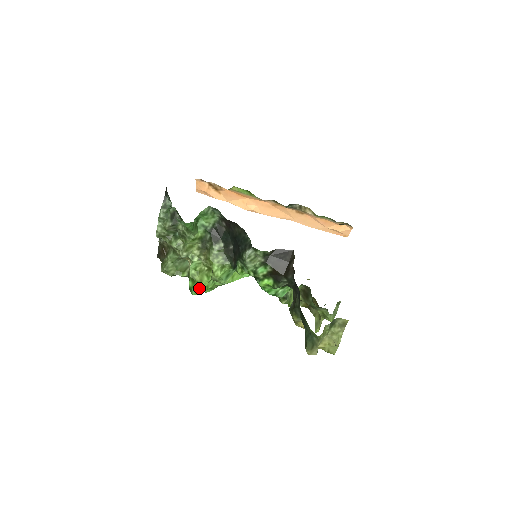
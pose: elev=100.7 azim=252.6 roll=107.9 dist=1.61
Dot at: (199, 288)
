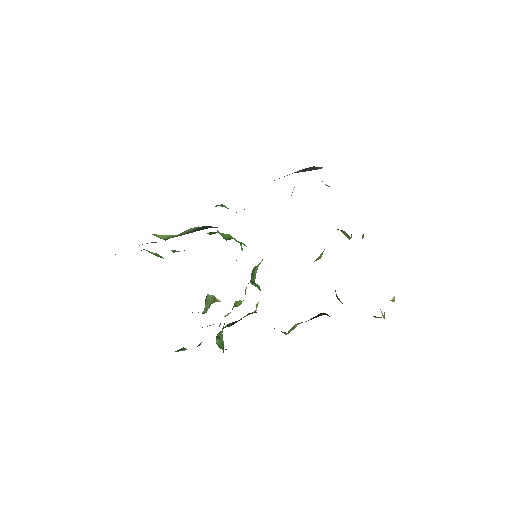
Dot at: occluded
